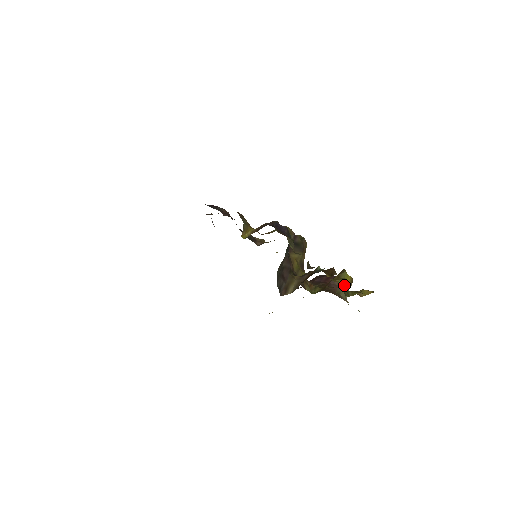
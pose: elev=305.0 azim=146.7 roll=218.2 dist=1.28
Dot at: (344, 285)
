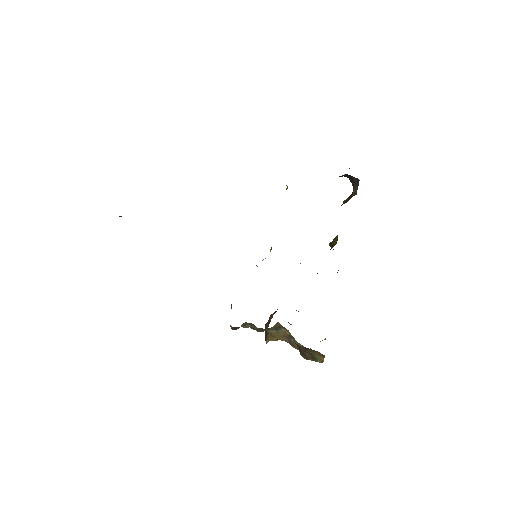
Dot at: occluded
